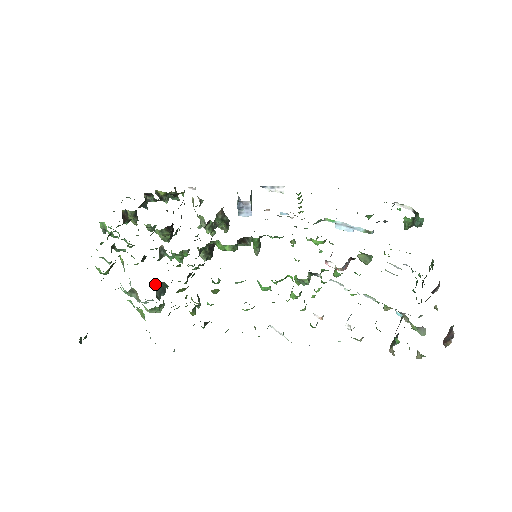
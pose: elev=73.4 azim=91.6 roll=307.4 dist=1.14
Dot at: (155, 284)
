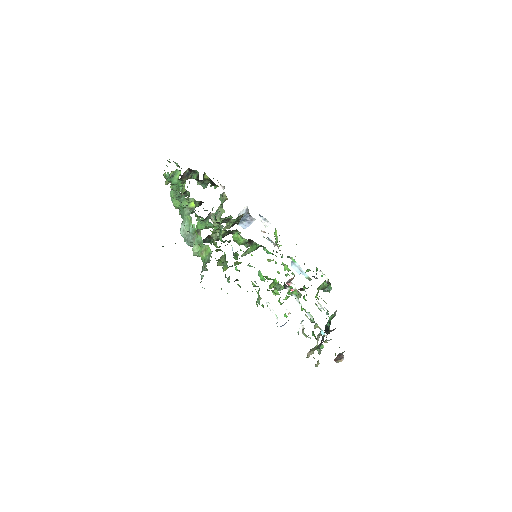
Dot at: (207, 236)
